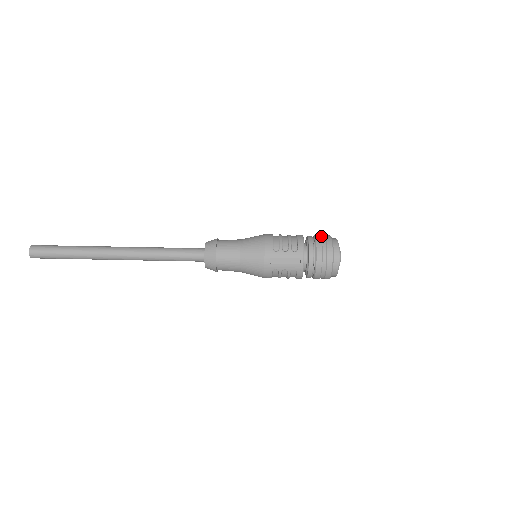
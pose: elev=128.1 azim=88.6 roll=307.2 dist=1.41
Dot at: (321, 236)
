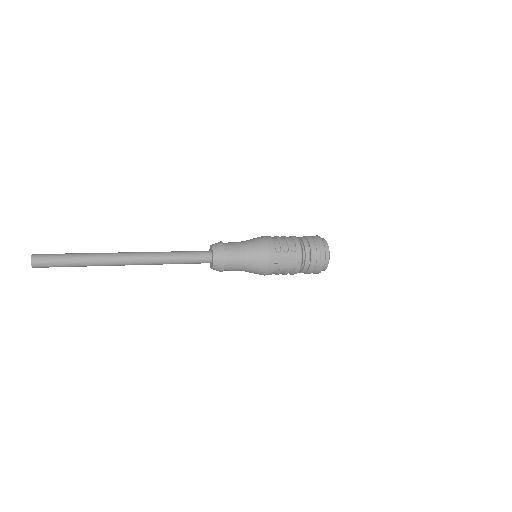
Dot at: (312, 237)
